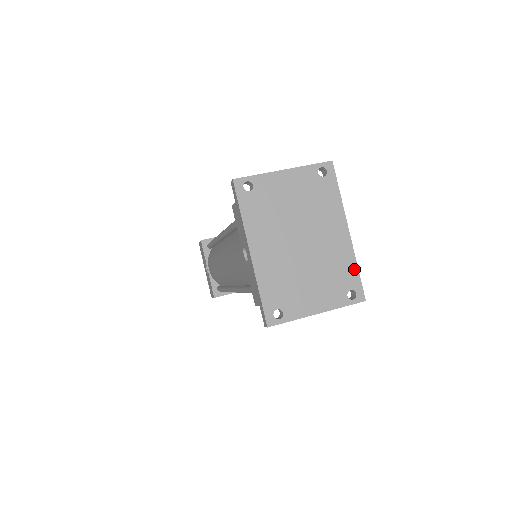
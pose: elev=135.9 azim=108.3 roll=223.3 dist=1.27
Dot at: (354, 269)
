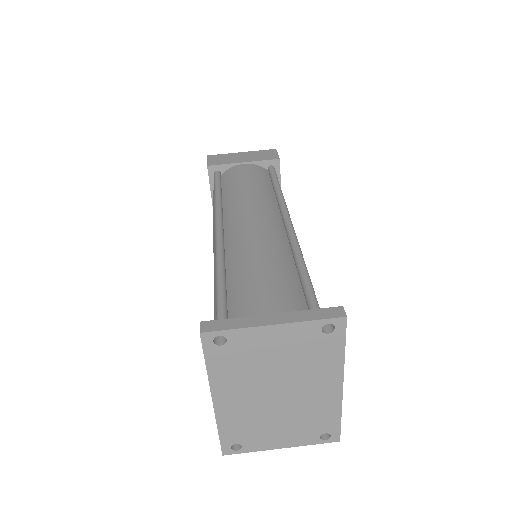
Dot at: (336, 418)
